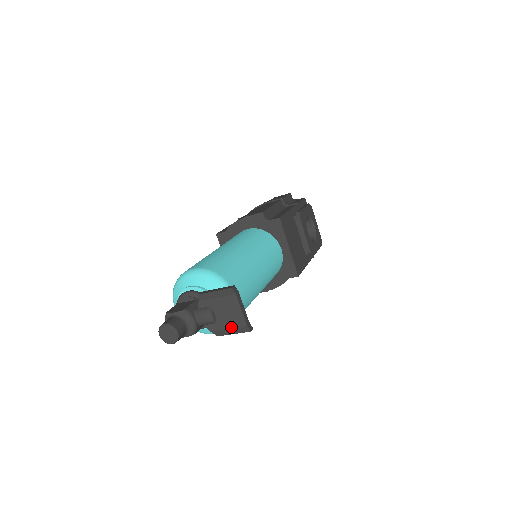
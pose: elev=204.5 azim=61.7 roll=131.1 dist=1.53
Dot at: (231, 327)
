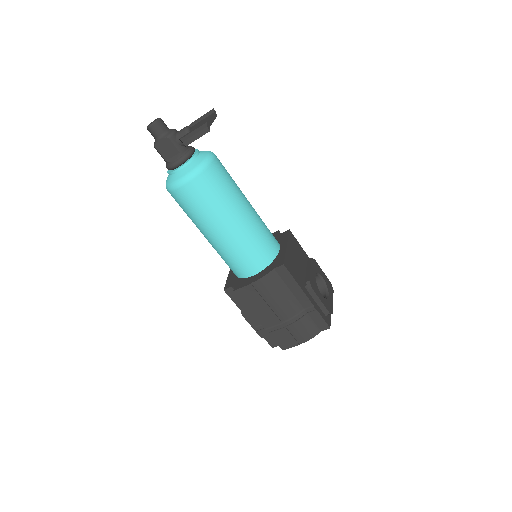
Dot at: (196, 129)
